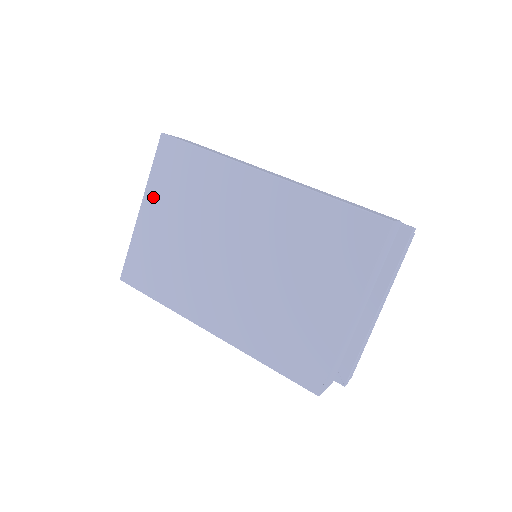
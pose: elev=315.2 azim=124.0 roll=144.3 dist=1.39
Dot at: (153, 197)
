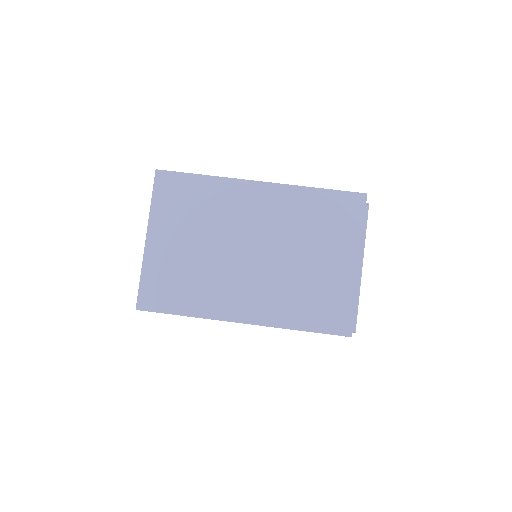
Dot at: (159, 225)
